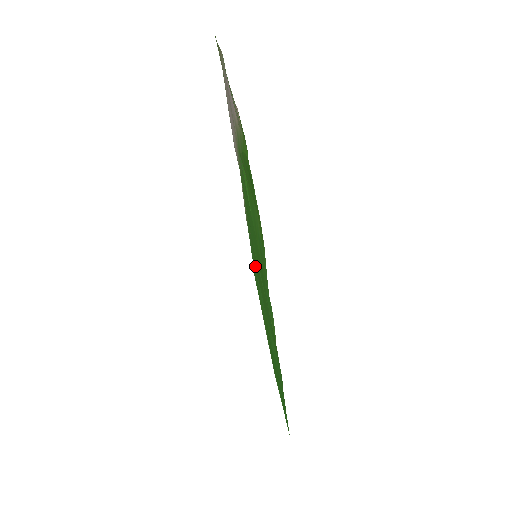
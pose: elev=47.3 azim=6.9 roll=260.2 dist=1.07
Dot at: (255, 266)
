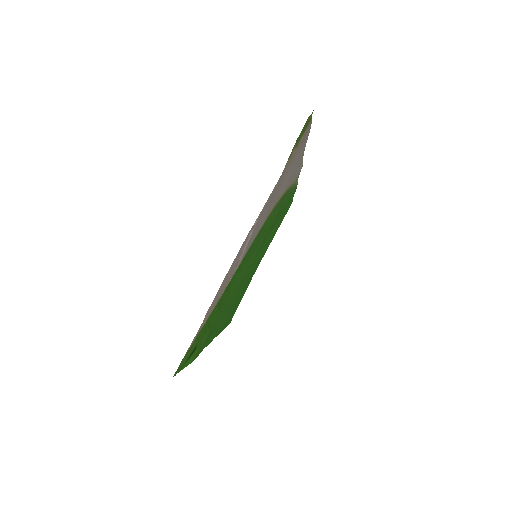
Dot at: (275, 224)
